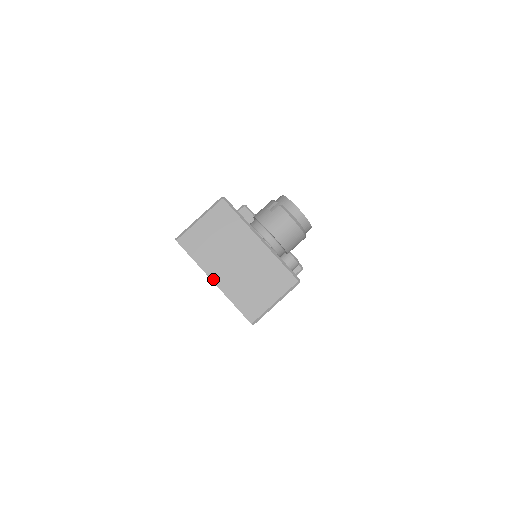
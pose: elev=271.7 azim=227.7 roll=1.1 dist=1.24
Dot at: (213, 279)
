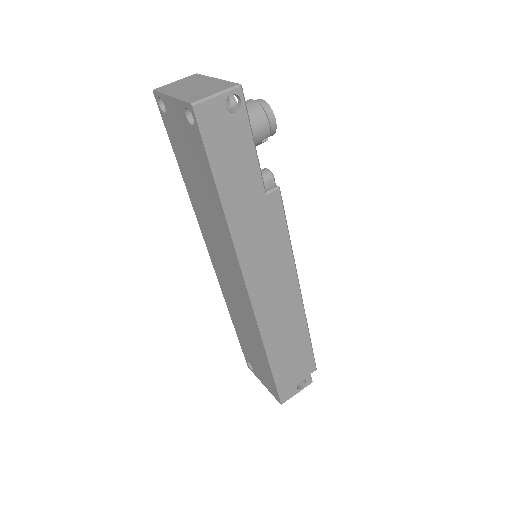
Dot at: (171, 95)
